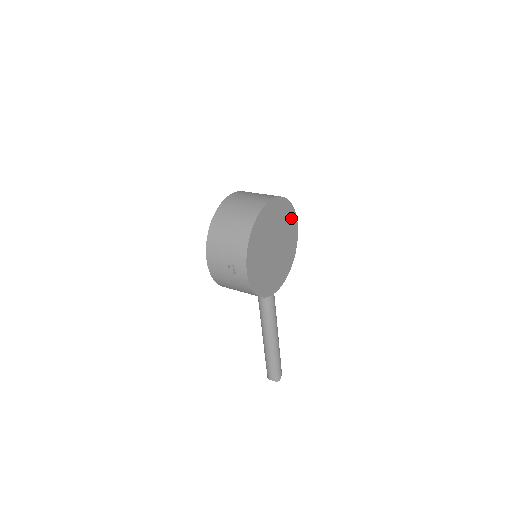
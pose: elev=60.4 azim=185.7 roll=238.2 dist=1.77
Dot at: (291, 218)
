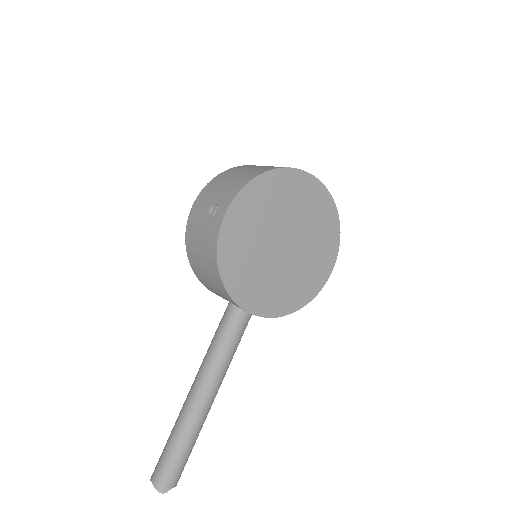
Dot at: (329, 245)
